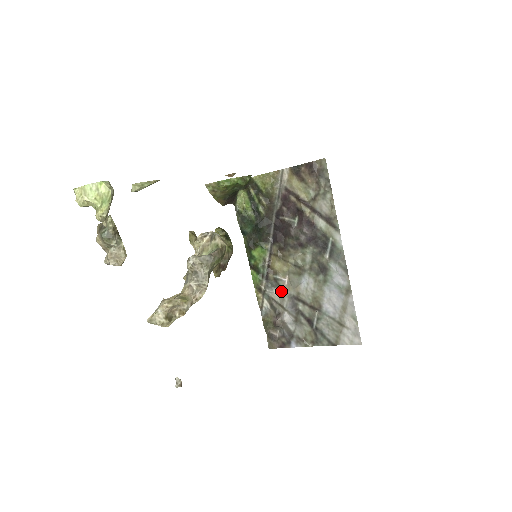
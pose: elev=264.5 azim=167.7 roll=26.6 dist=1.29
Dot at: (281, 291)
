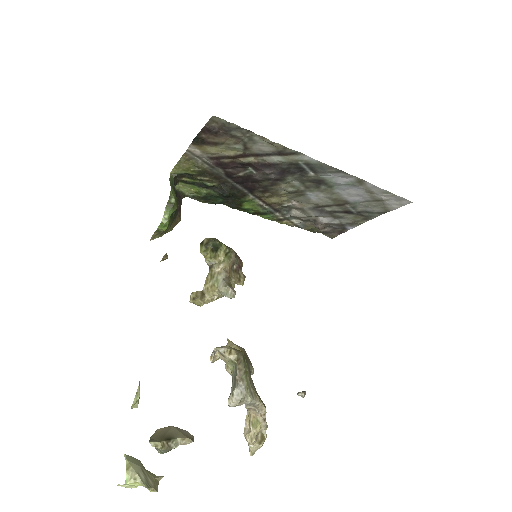
Dot at: (299, 210)
